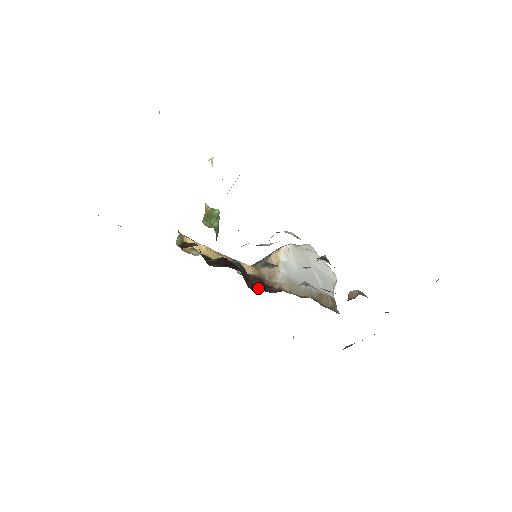
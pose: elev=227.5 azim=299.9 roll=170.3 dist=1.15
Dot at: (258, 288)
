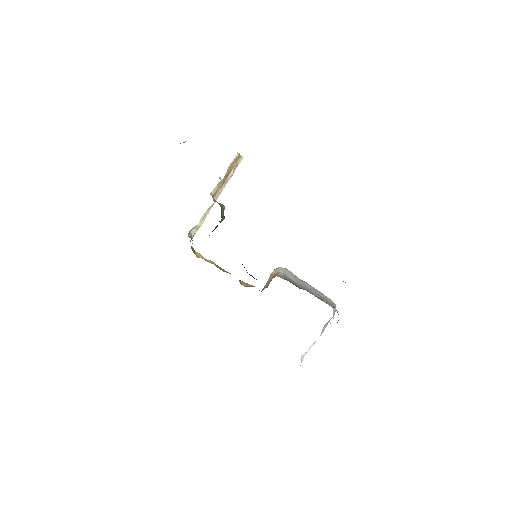
Dot at: occluded
